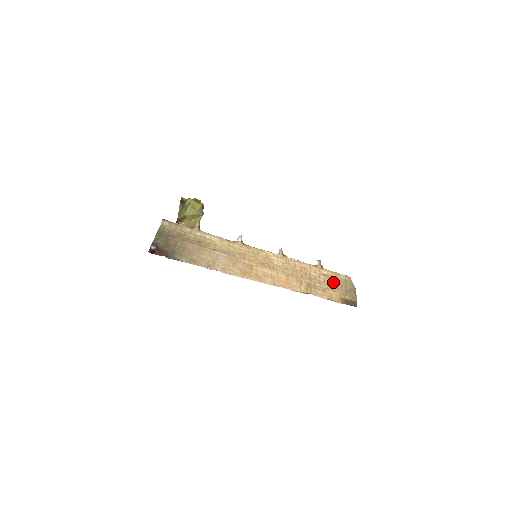
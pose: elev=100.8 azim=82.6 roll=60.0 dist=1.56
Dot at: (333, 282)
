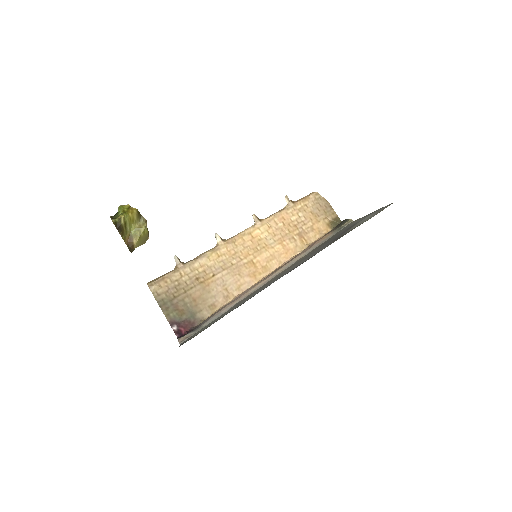
Dot at: (311, 212)
